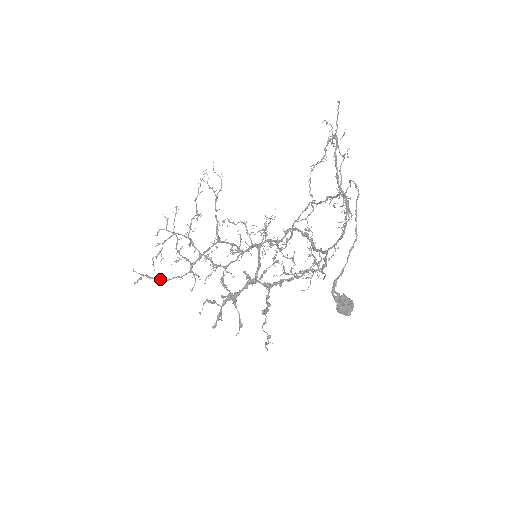
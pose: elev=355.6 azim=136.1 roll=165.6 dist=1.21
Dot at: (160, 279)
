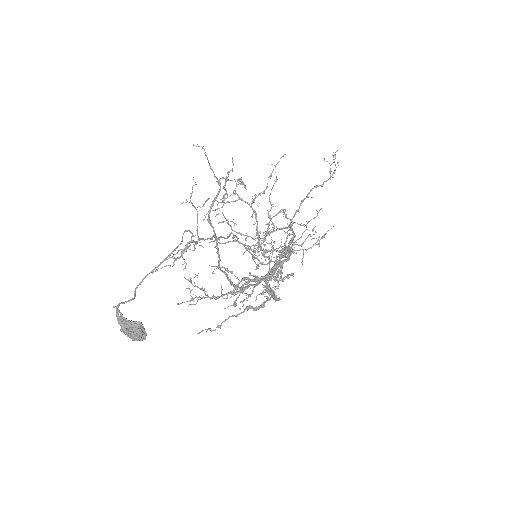
Dot at: occluded
